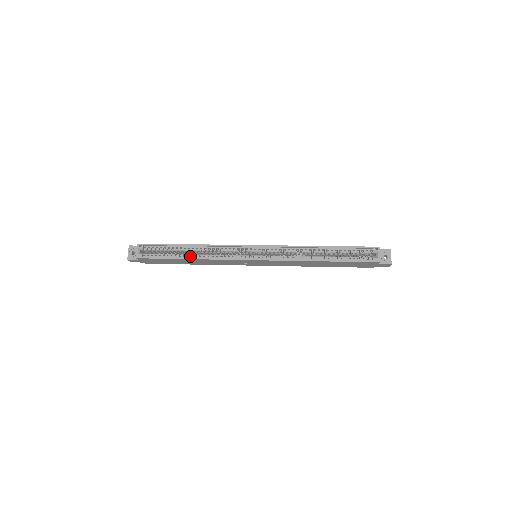
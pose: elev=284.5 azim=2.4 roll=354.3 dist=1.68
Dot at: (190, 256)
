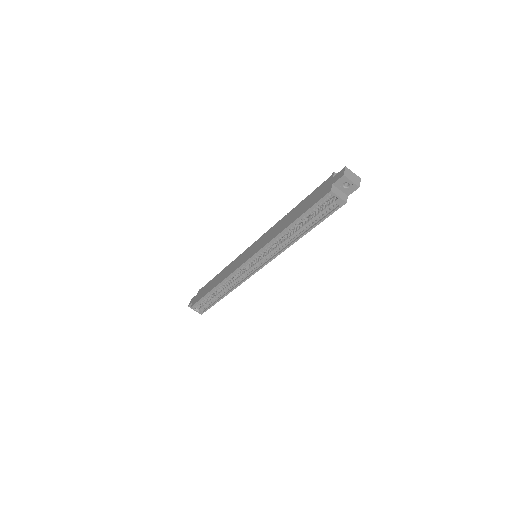
Dot at: (223, 294)
